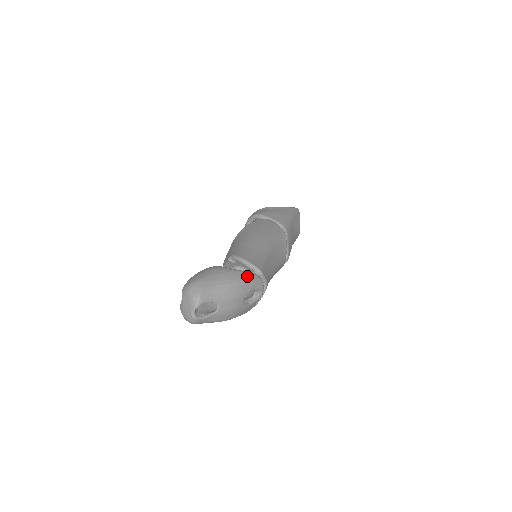
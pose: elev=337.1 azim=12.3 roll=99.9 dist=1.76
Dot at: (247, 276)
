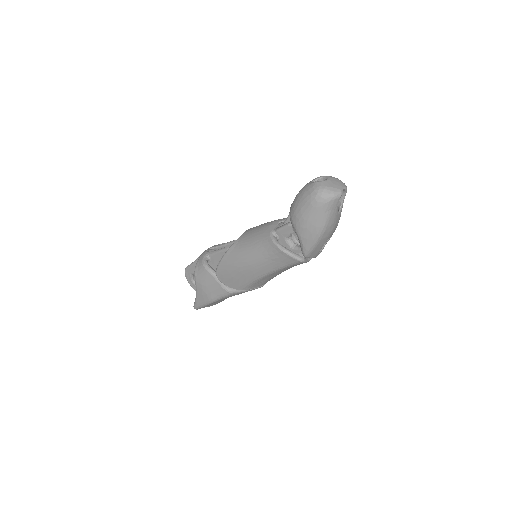
Dot at: occluded
